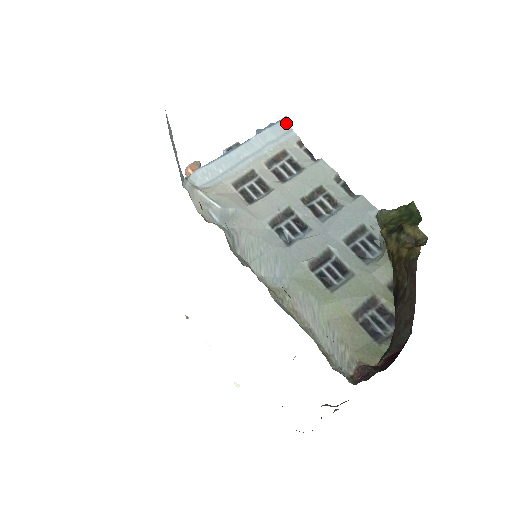
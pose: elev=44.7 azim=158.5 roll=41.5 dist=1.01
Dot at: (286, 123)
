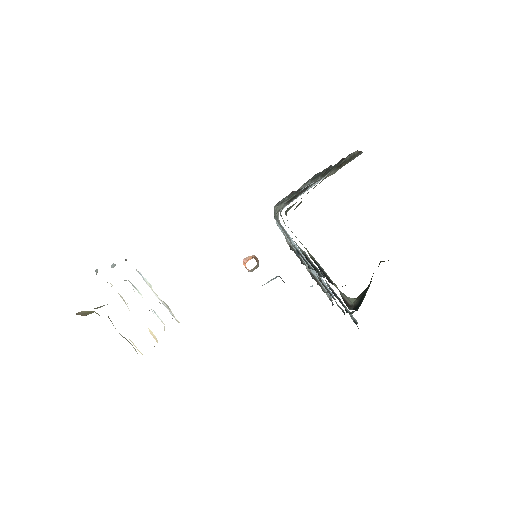
Dot at: (332, 295)
